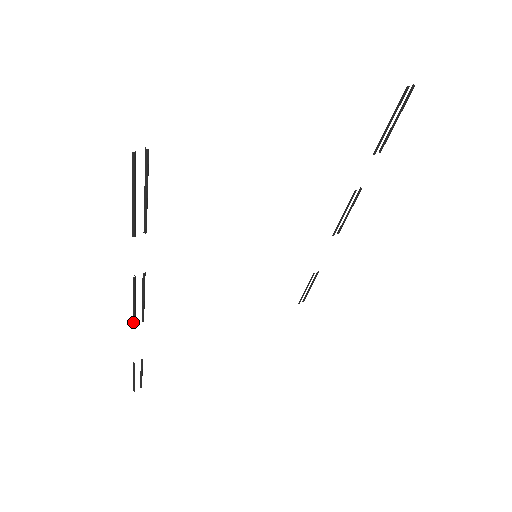
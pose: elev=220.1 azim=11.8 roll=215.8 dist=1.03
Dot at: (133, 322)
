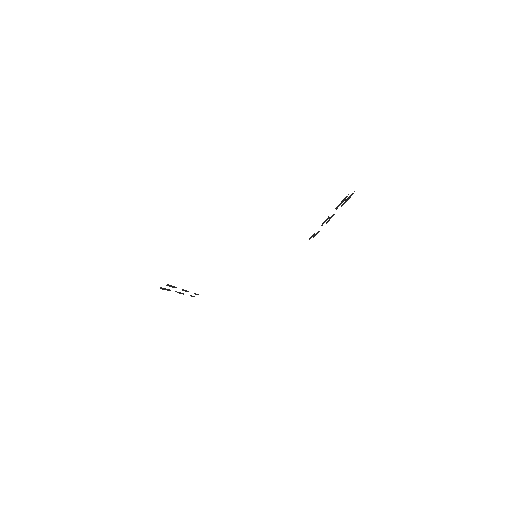
Dot at: occluded
